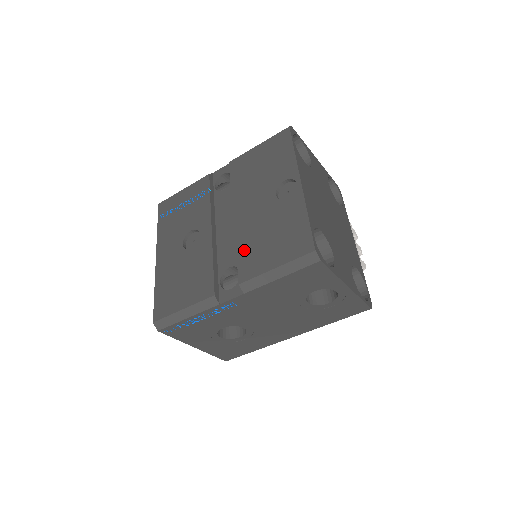
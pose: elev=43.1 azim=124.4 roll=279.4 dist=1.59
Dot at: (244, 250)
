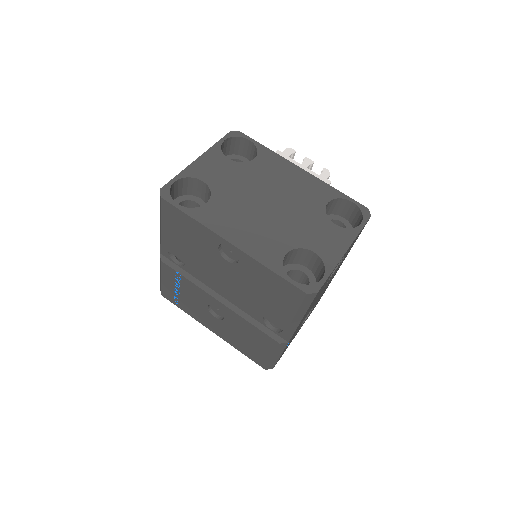
Dot at: (259, 309)
